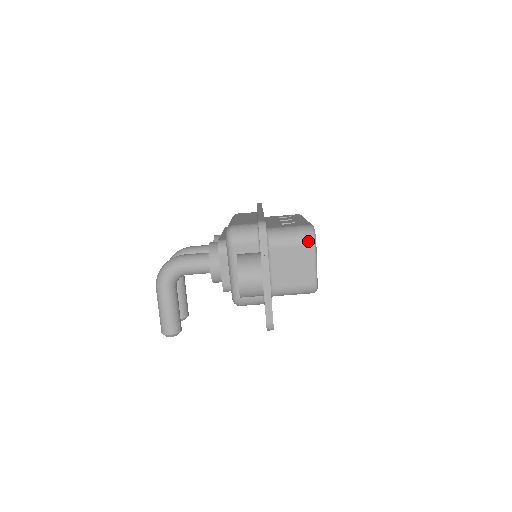
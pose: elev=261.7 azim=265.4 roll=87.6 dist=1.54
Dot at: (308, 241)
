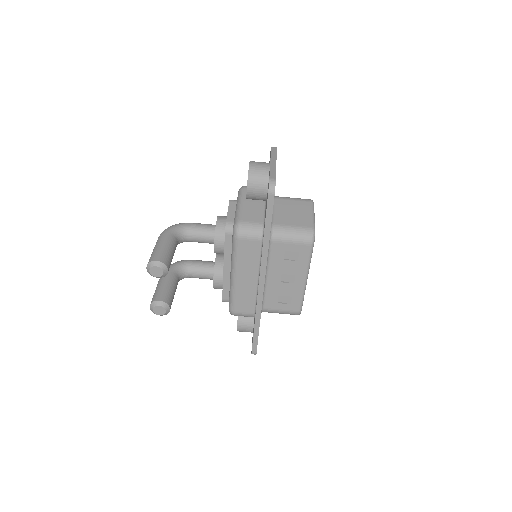
Dot at: (307, 200)
